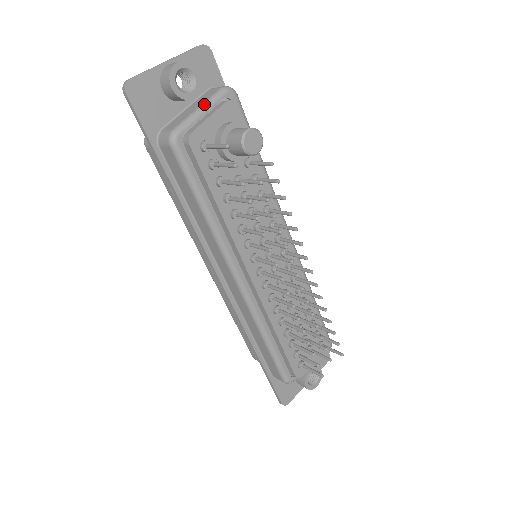
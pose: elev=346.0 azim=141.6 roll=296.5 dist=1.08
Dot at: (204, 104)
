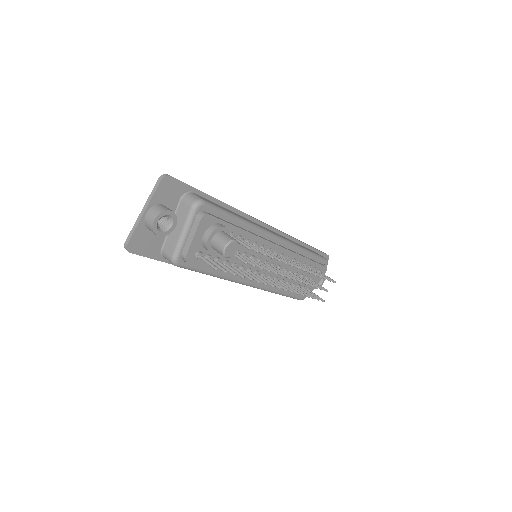
Dot at: (185, 228)
